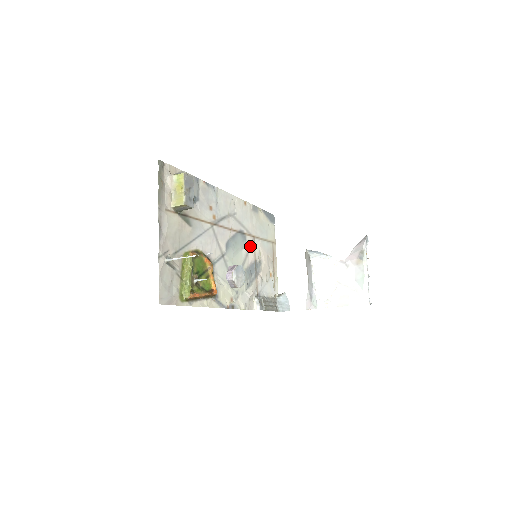
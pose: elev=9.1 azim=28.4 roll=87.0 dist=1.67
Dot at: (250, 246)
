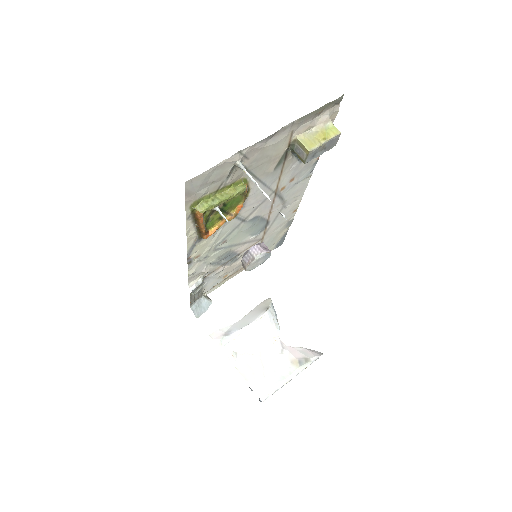
Dot at: (253, 240)
